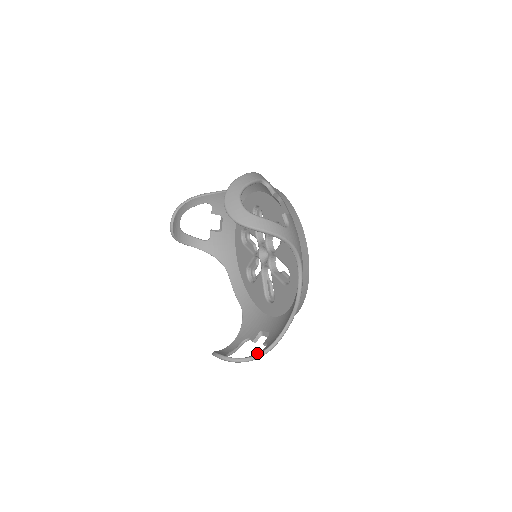
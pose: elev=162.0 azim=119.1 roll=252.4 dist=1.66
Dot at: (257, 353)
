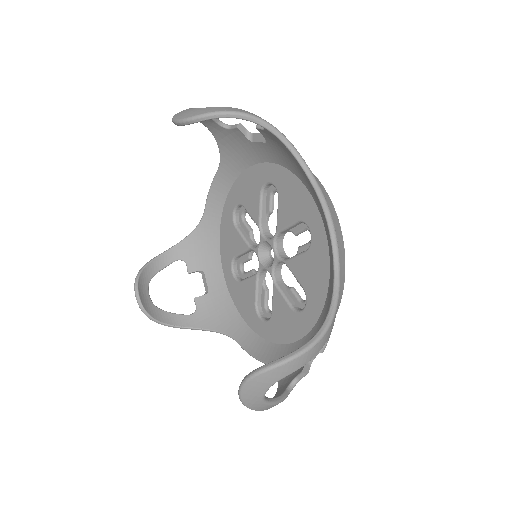
Dot at: occluded
